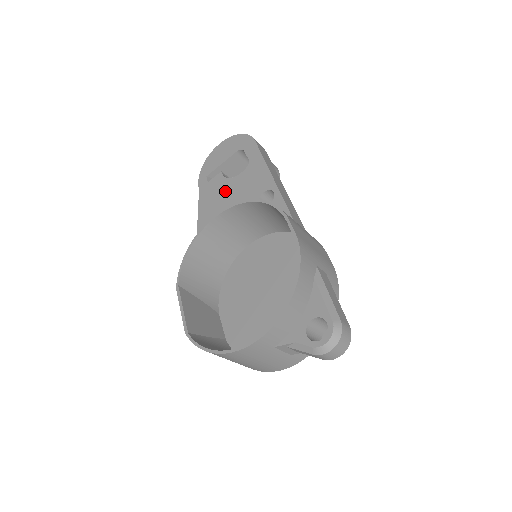
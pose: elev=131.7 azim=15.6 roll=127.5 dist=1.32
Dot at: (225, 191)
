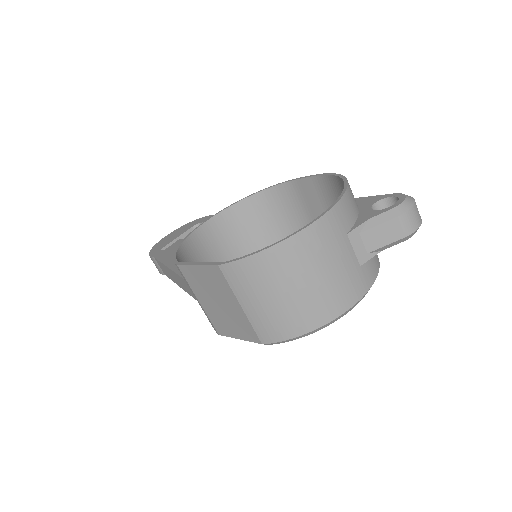
Dot at: occluded
